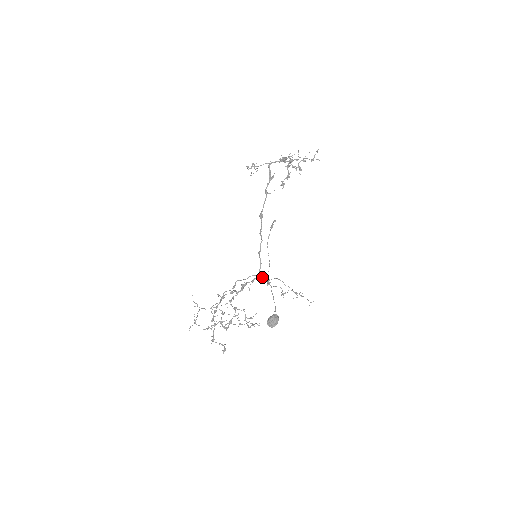
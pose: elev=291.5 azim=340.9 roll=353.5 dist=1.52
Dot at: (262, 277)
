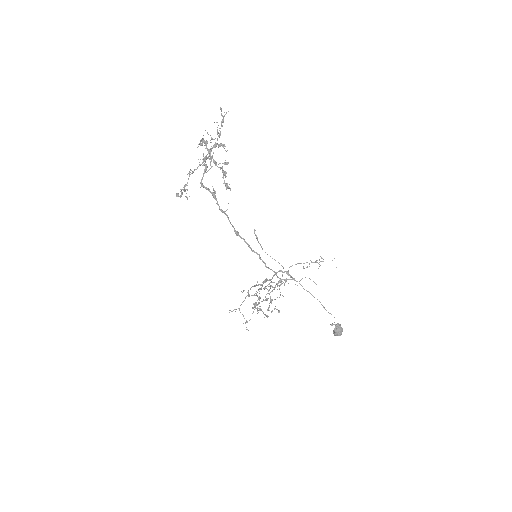
Dot at: occluded
